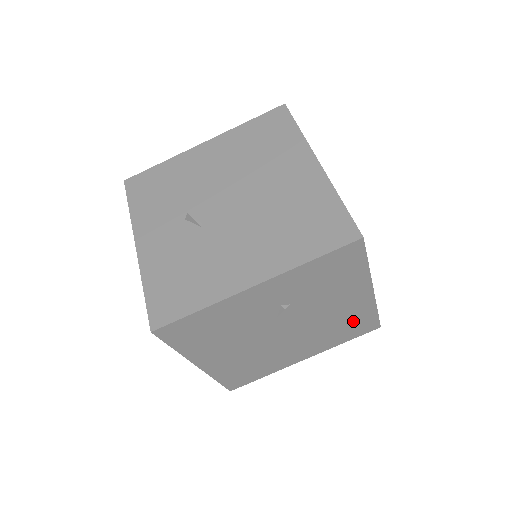
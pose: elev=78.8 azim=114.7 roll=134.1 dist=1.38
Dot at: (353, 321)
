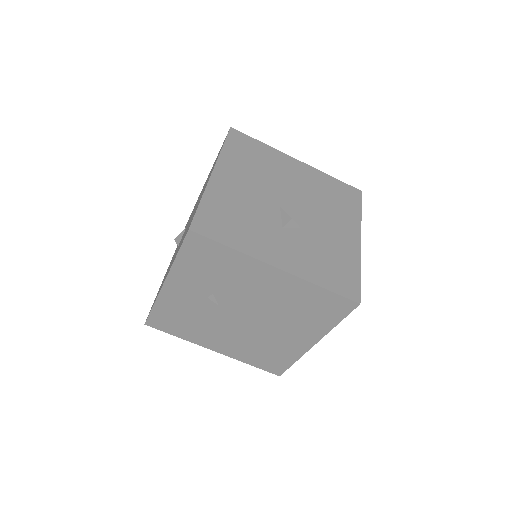
Dot at: (308, 301)
